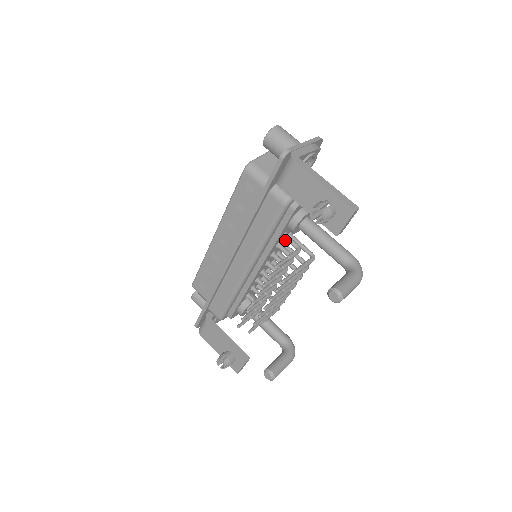
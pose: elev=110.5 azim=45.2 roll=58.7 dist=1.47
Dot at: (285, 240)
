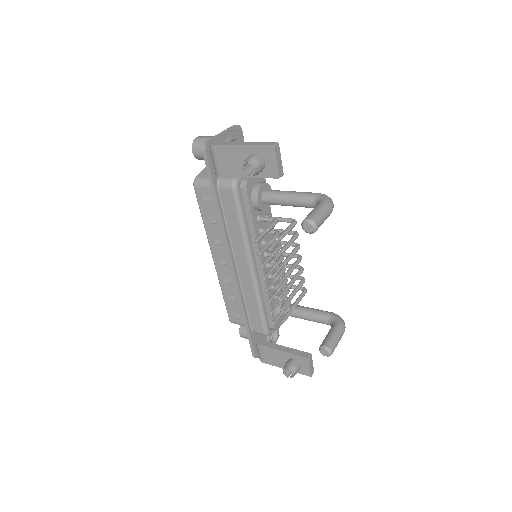
Dot at: (267, 225)
